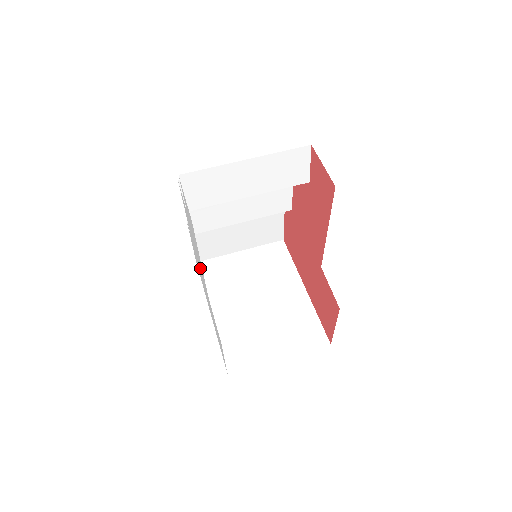
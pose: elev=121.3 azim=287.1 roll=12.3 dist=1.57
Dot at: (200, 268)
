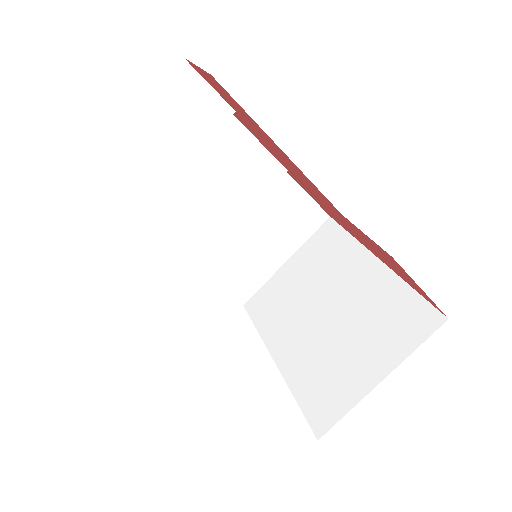
Dot at: occluded
